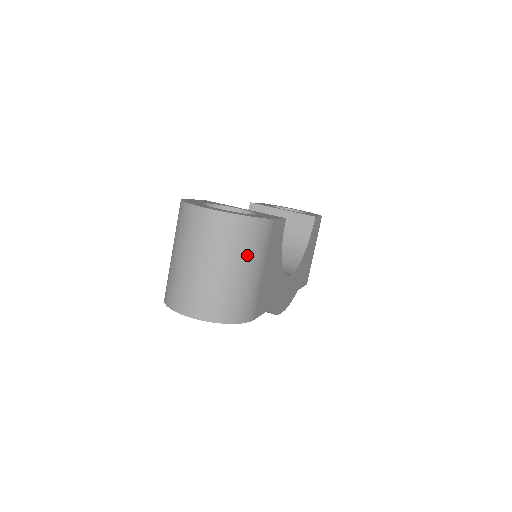
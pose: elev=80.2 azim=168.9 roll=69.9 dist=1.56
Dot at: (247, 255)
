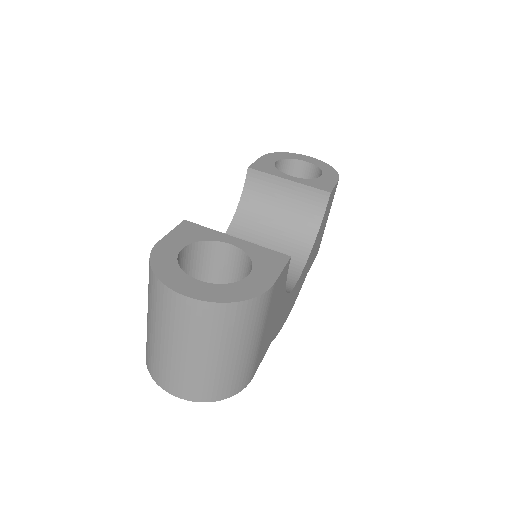
Dot at: (240, 337)
